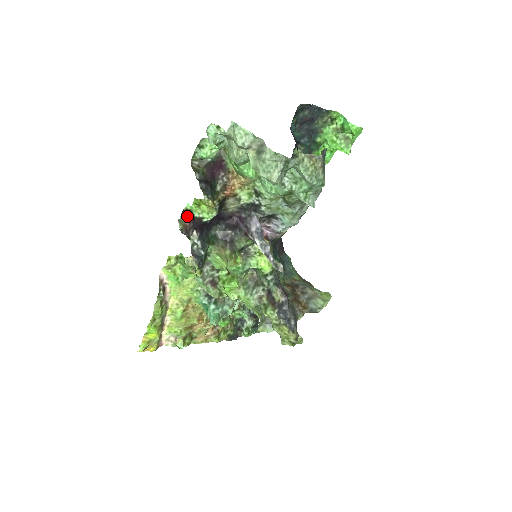
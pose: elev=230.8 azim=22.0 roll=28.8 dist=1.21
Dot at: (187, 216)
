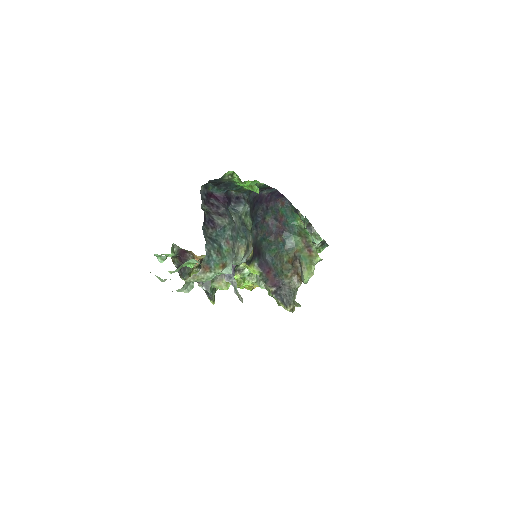
Dot at: occluded
